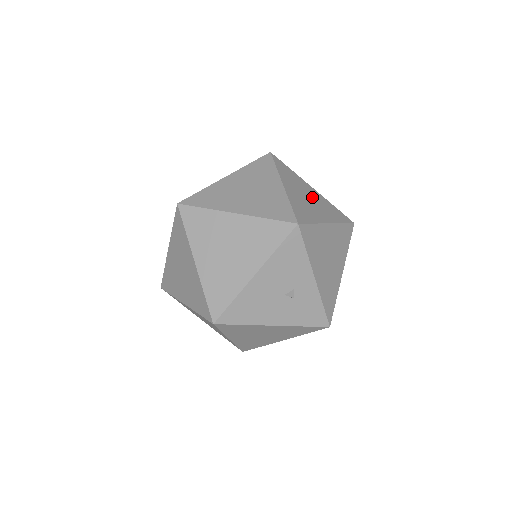
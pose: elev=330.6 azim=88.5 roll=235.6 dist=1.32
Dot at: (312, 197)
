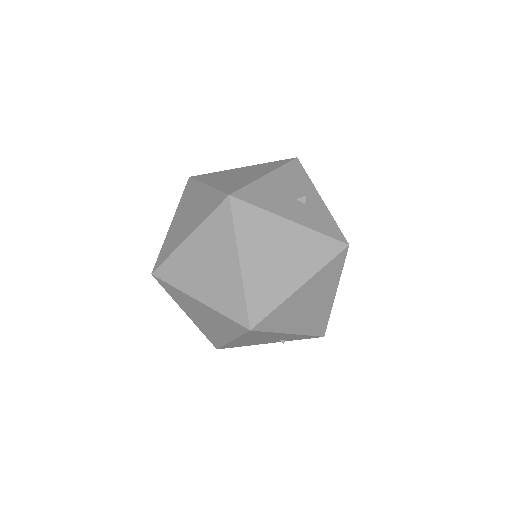
Dot at: occluded
